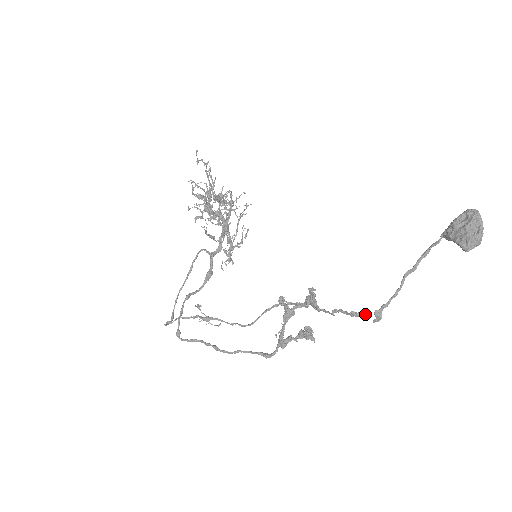
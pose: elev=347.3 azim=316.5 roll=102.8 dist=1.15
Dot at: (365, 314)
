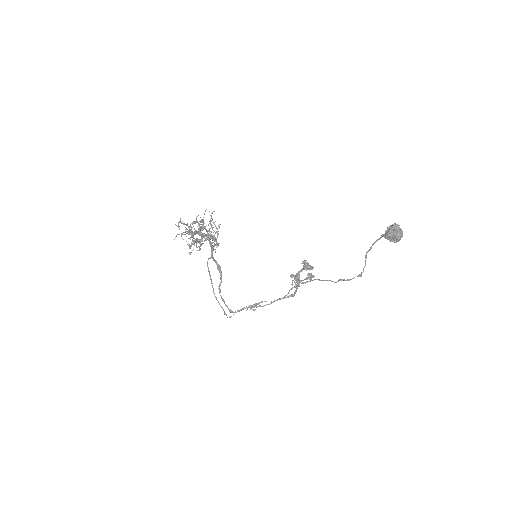
Dot at: occluded
